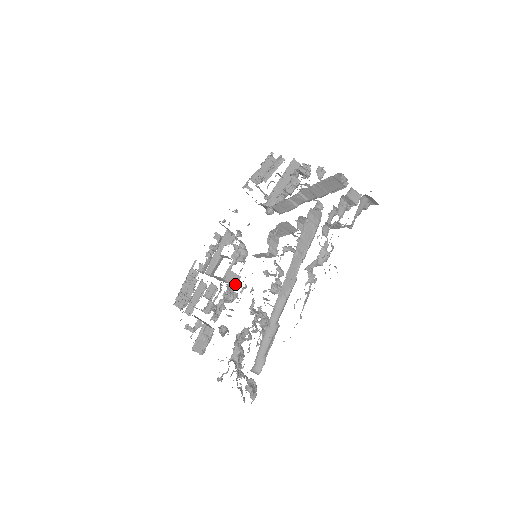
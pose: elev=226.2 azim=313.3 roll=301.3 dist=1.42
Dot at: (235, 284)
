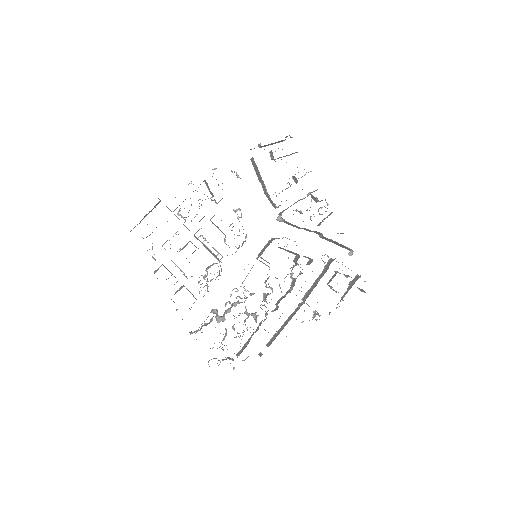
Dot at: occluded
